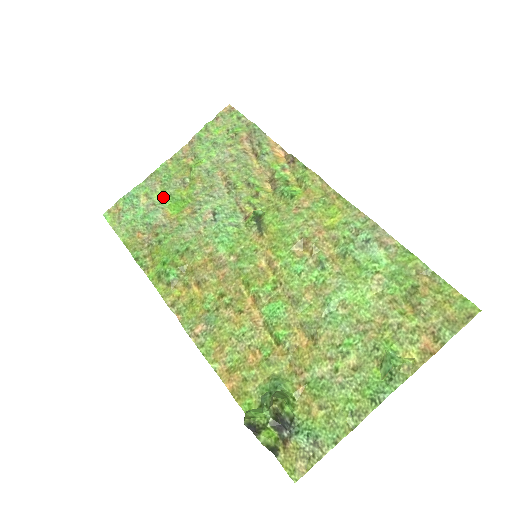
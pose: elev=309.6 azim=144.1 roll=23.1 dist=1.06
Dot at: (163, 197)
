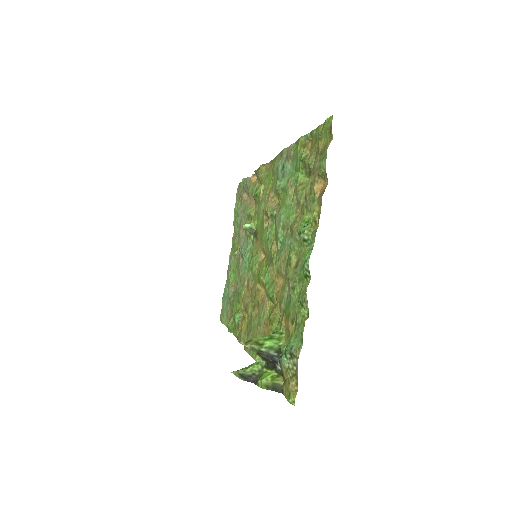
Dot at: (230, 276)
